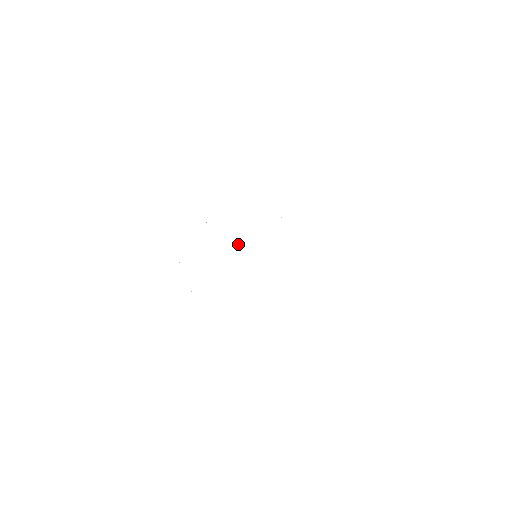
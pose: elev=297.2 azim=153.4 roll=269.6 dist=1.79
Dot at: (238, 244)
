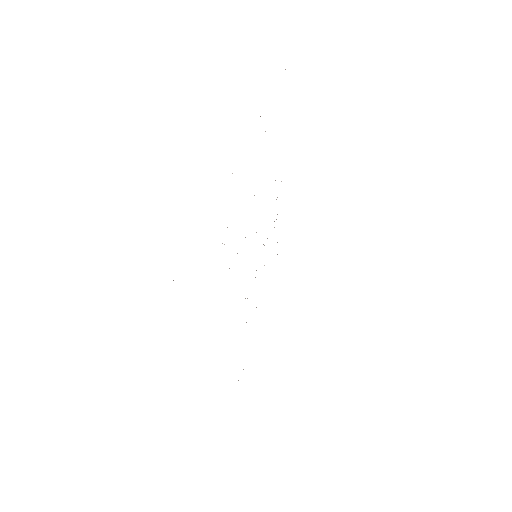
Dot at: occluded
